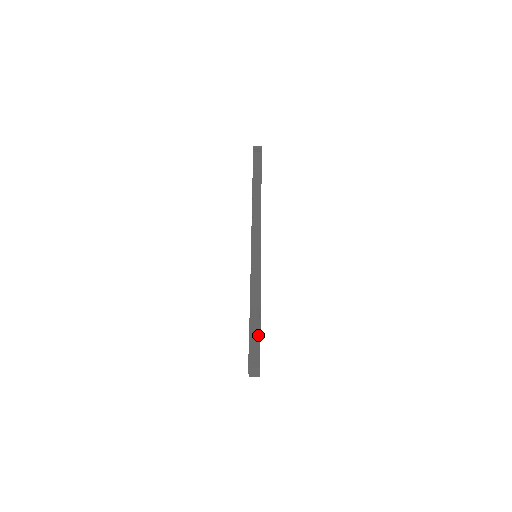
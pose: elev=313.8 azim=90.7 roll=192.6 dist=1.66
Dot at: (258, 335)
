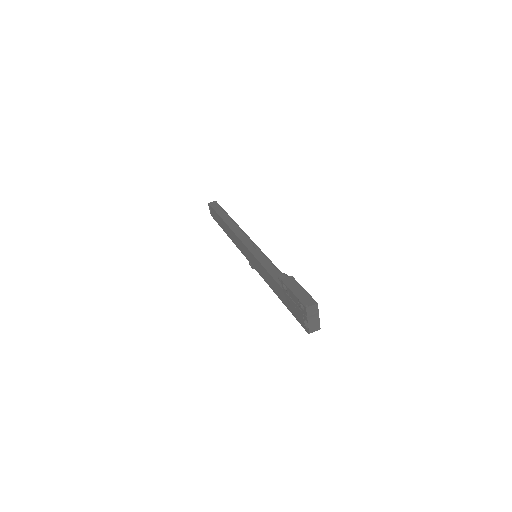
Dot at: (298, 285)
